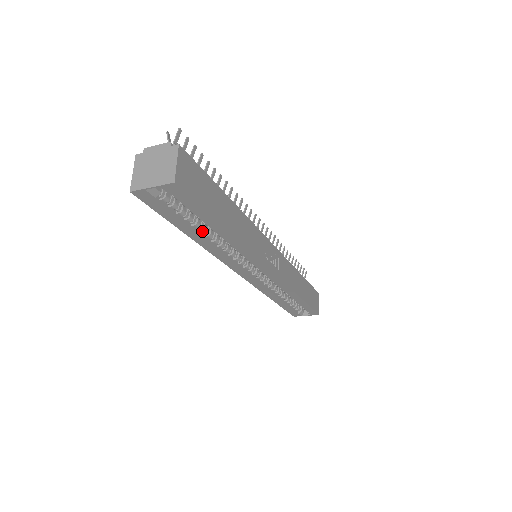
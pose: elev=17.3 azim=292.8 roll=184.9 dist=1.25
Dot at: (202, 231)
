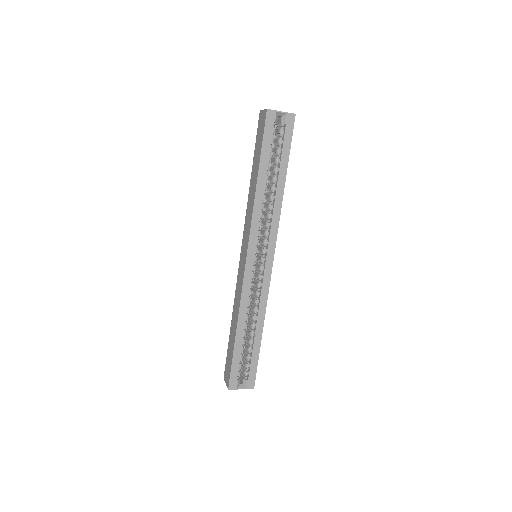
Dot at: (267, 177)
